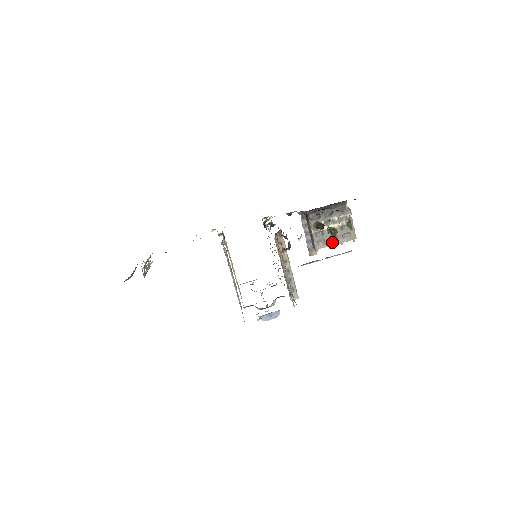
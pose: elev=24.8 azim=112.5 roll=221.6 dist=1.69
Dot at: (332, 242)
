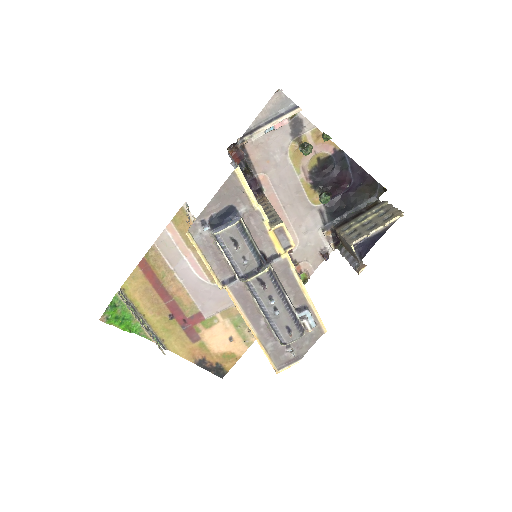
Dot at: (370, 230)
